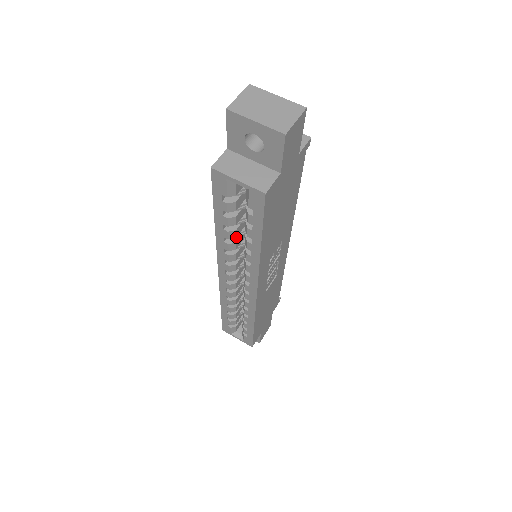
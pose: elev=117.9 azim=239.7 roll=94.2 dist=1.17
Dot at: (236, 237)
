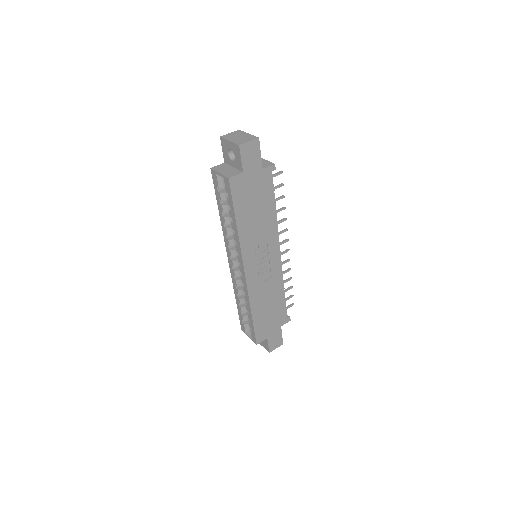
Dot at: occluded
